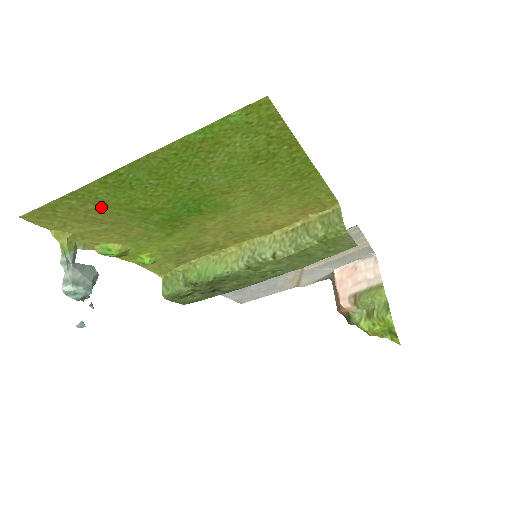
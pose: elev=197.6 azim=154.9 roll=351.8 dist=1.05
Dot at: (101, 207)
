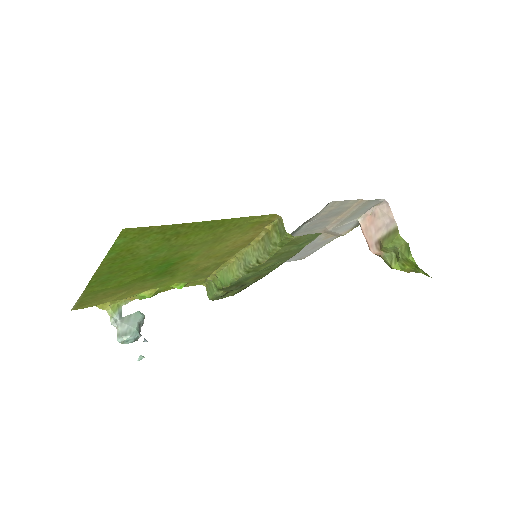
Dot at: (108, 290)
